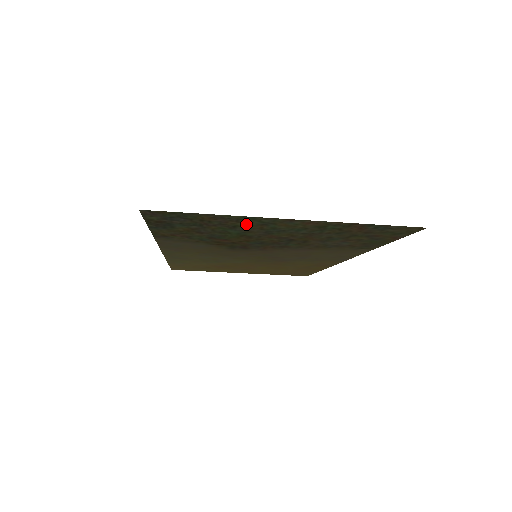
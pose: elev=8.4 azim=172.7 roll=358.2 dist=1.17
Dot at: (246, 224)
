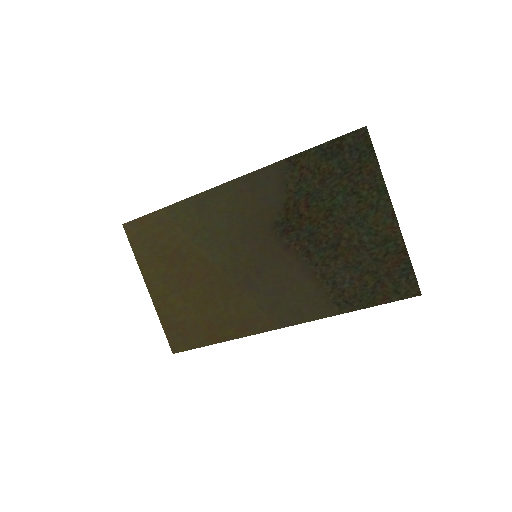
Dot at: (366, 197)
